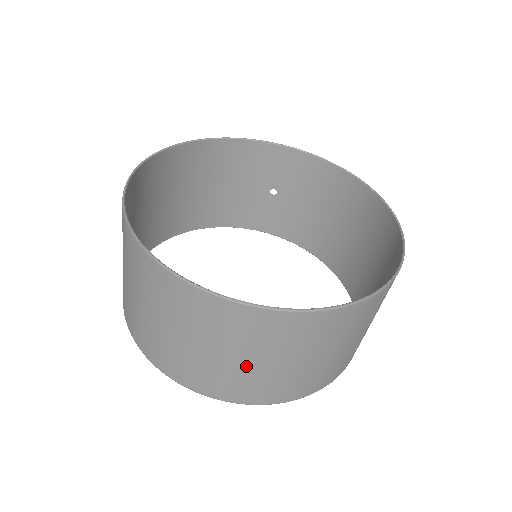
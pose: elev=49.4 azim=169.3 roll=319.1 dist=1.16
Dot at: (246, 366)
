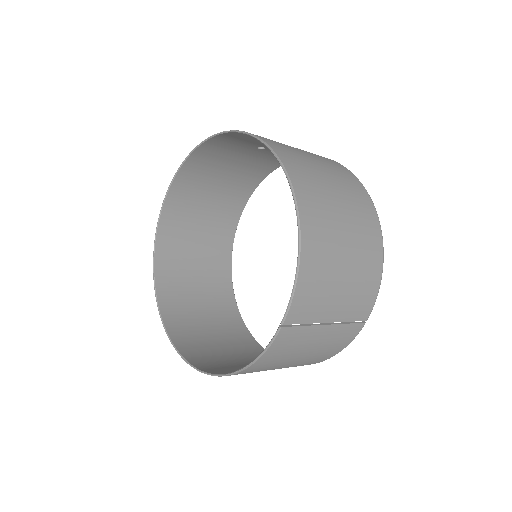
Dot at: occluded
